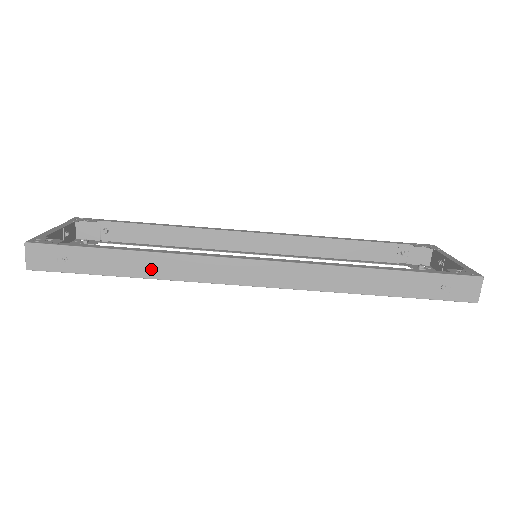
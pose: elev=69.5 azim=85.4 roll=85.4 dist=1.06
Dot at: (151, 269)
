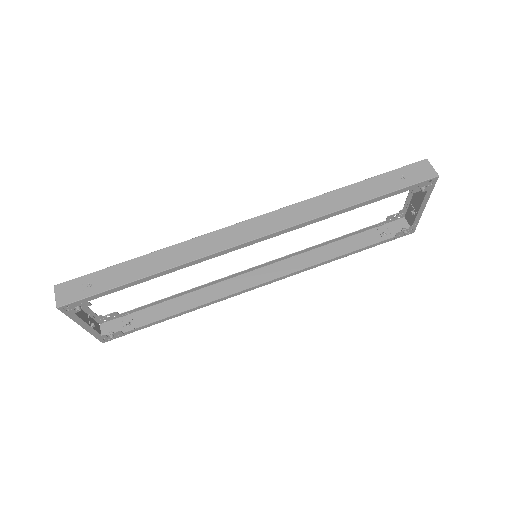
Dot at: (164, 262)
